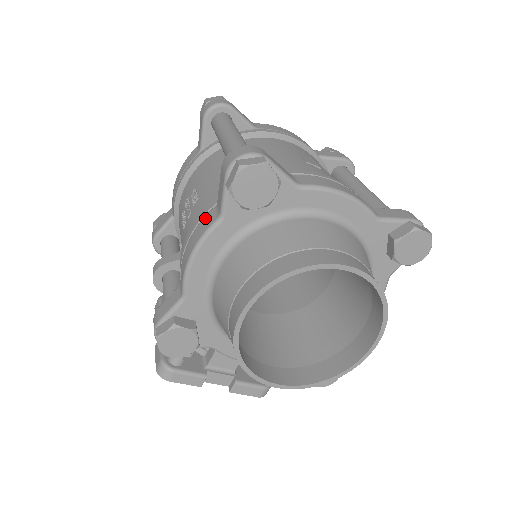
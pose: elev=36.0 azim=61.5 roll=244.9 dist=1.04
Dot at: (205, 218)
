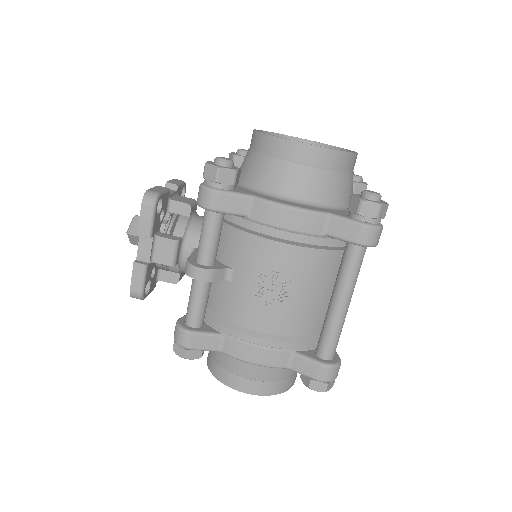
Dot at: (281, 354)
